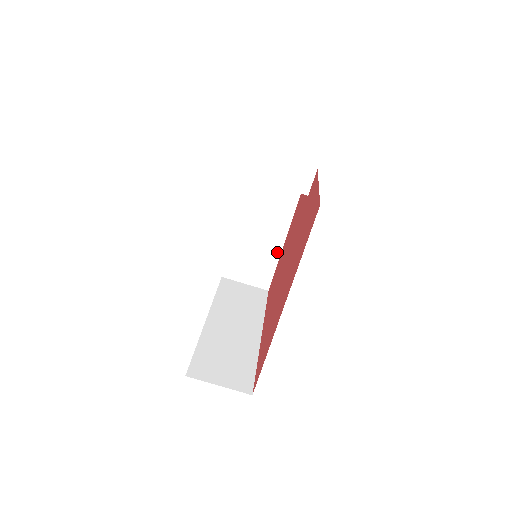
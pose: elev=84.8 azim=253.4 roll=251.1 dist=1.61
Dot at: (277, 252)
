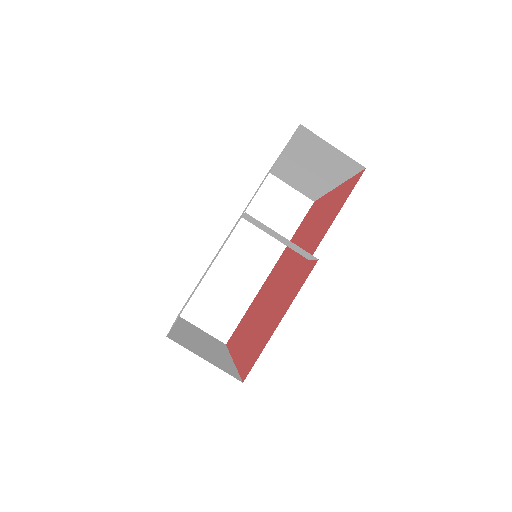
Dot at: (324, 190)
